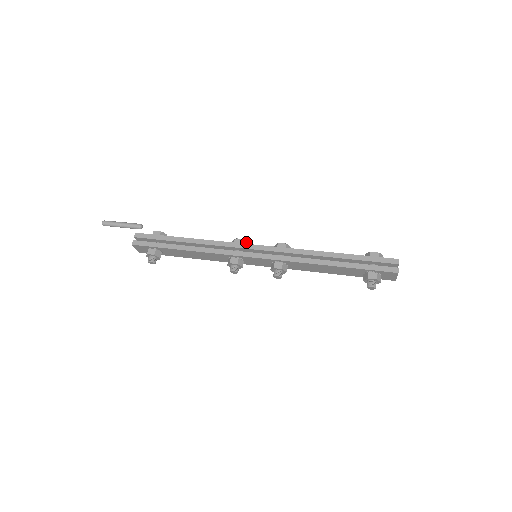
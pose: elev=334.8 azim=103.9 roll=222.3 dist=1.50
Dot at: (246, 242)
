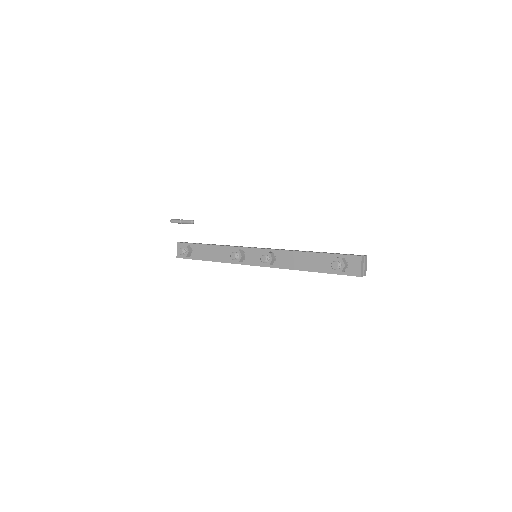
Dot at: occluded
